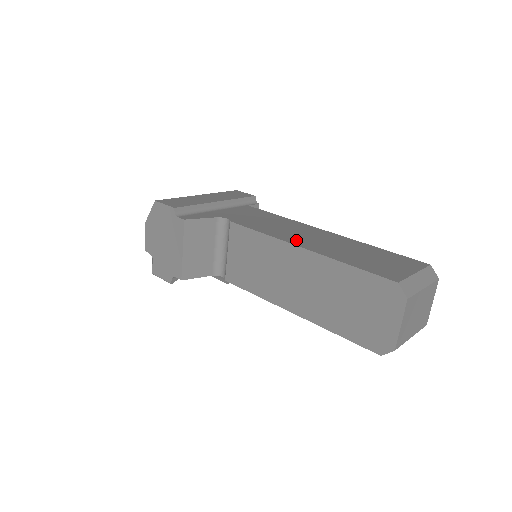
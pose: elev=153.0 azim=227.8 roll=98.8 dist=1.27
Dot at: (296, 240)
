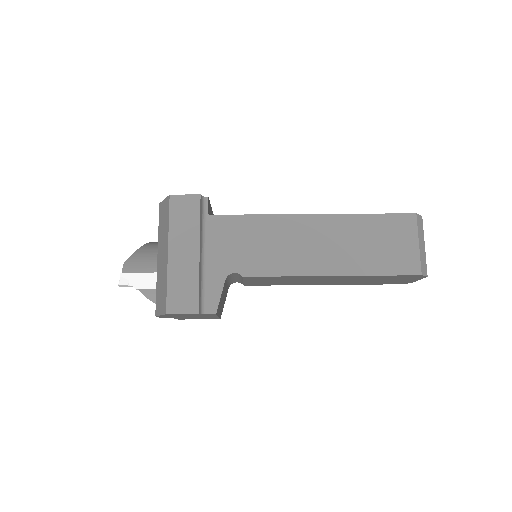
Dot at: (316, 265)
